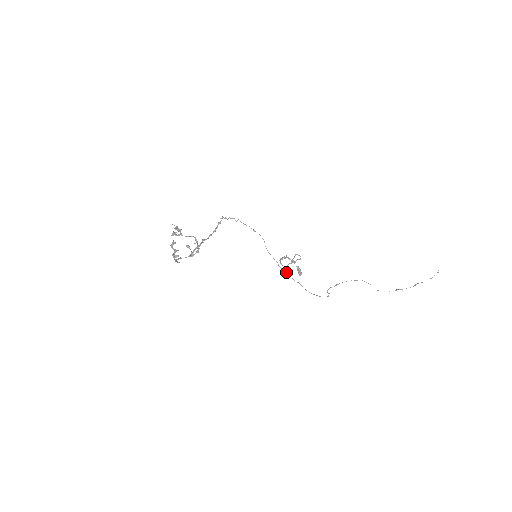
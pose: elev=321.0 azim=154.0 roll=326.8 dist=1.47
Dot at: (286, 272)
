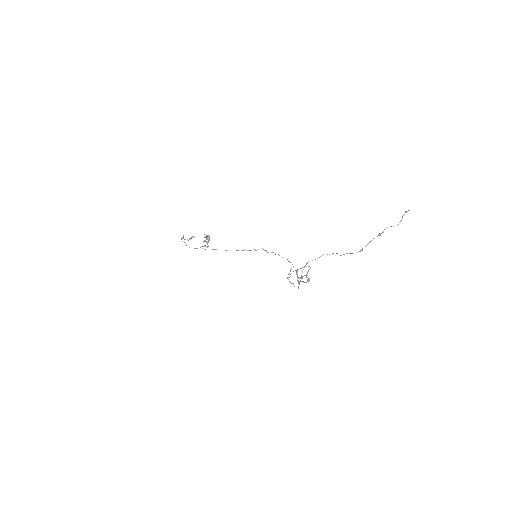
Dot at: (287, 277)
